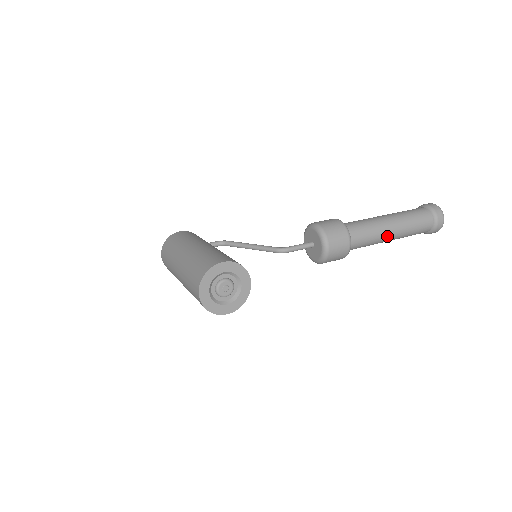
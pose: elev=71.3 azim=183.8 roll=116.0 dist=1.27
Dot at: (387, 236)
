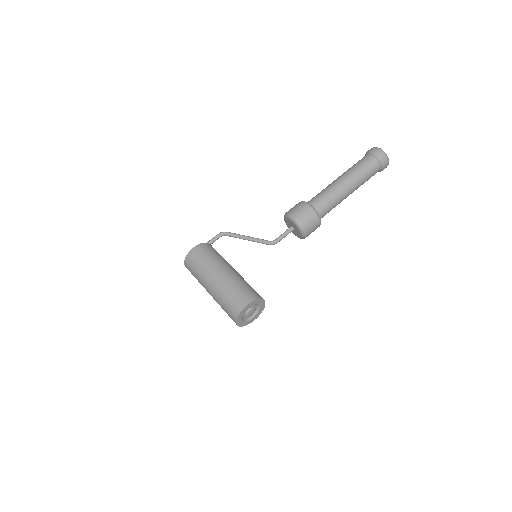
Dot at: (346, 197)
